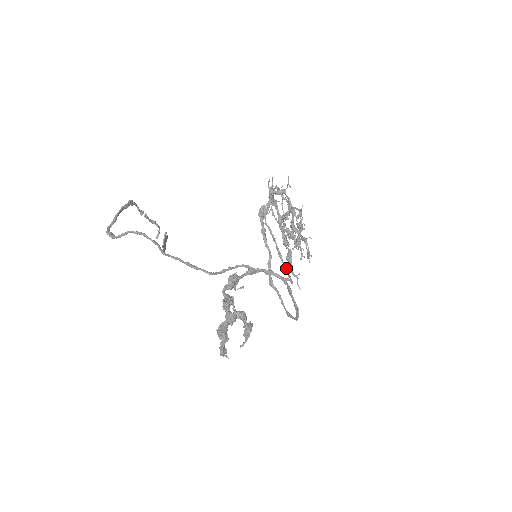
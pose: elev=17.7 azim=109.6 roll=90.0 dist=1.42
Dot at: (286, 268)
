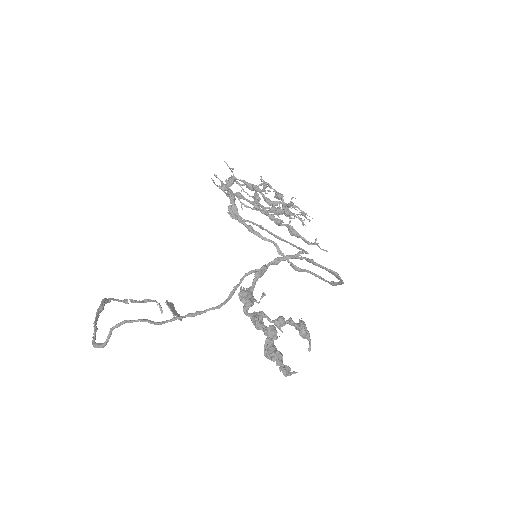
Dot at: (292, 244)
